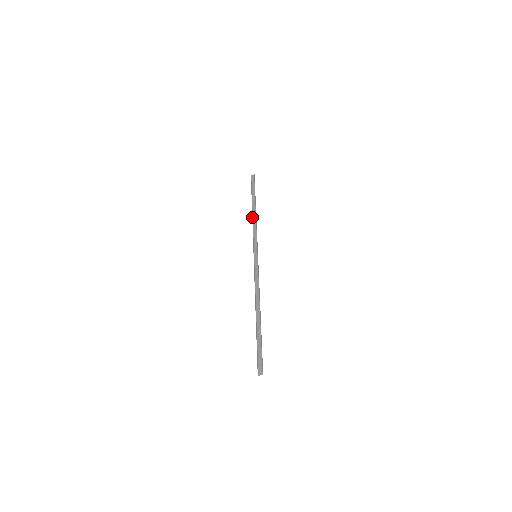
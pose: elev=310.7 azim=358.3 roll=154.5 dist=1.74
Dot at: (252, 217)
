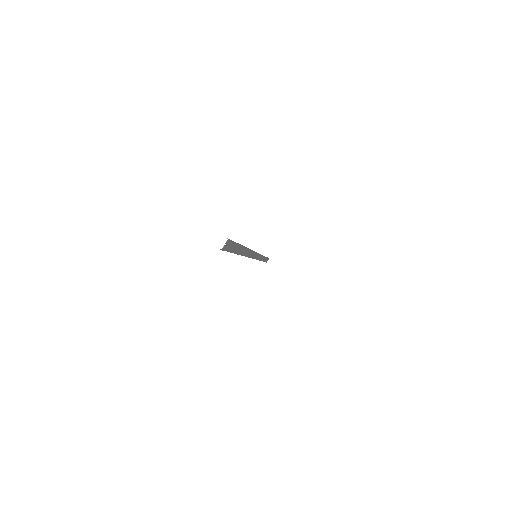
Dot at: occluded
